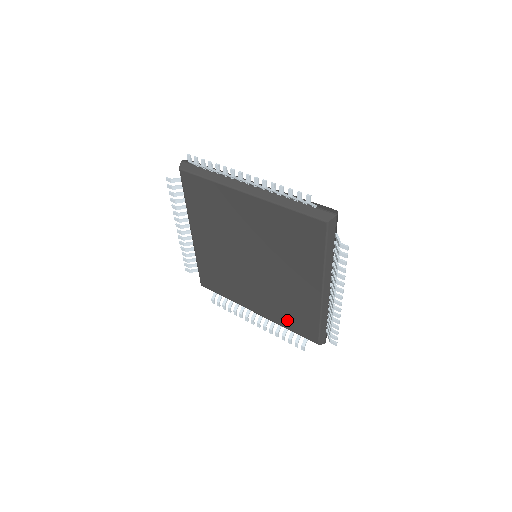
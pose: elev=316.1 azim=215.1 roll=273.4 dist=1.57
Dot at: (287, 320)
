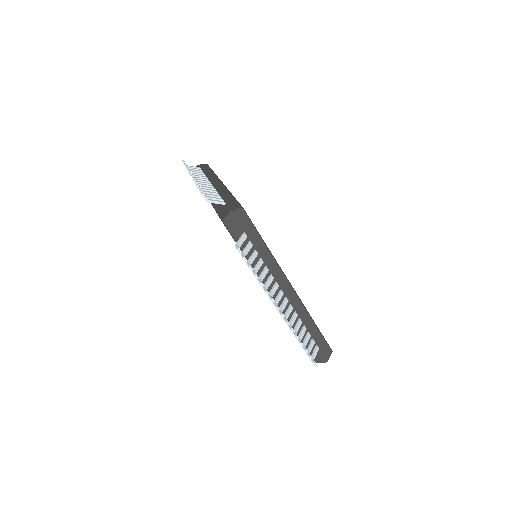
Dot at: occluded
